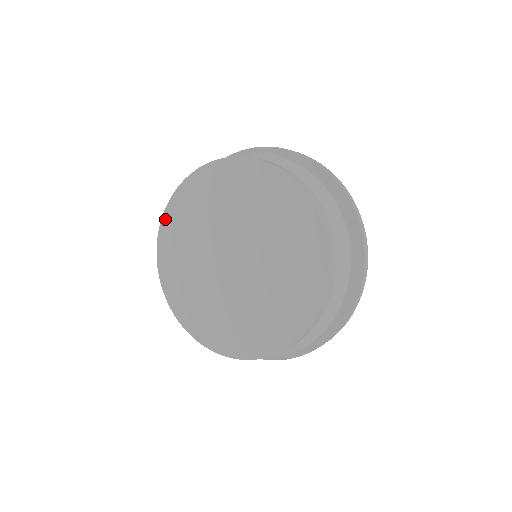
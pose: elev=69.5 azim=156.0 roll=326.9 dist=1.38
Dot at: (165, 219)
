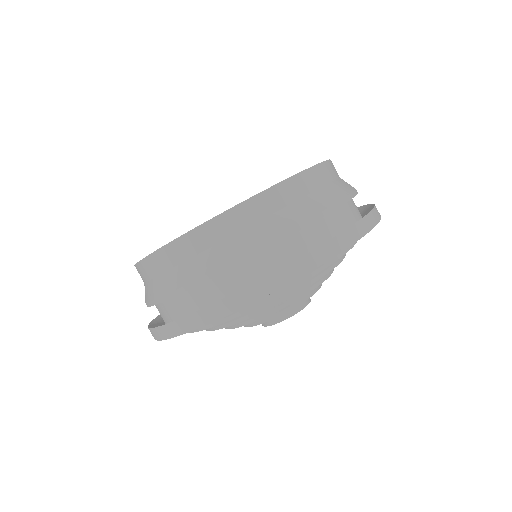
Dot at: occluded
